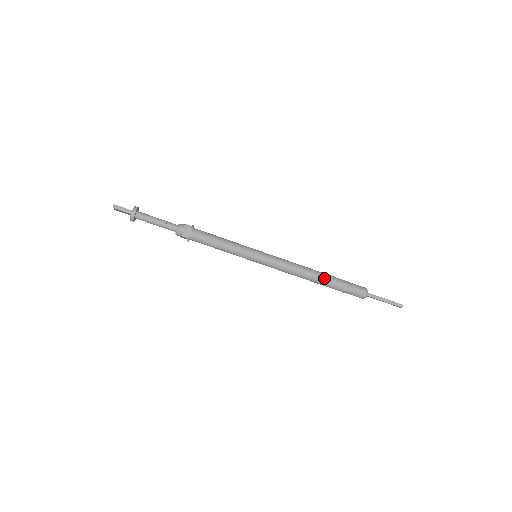
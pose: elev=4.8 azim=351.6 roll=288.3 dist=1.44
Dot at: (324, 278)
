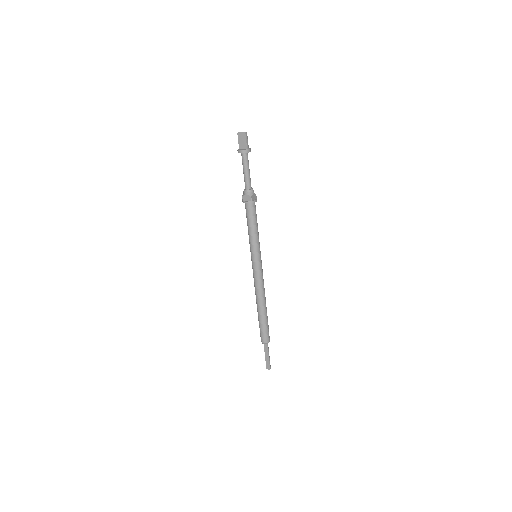
Dot at: (266, 309)
